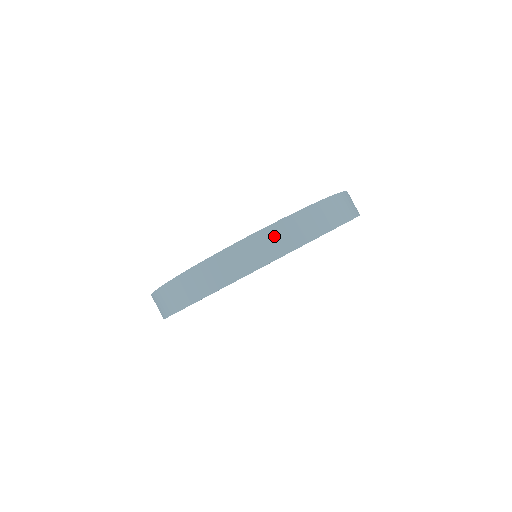
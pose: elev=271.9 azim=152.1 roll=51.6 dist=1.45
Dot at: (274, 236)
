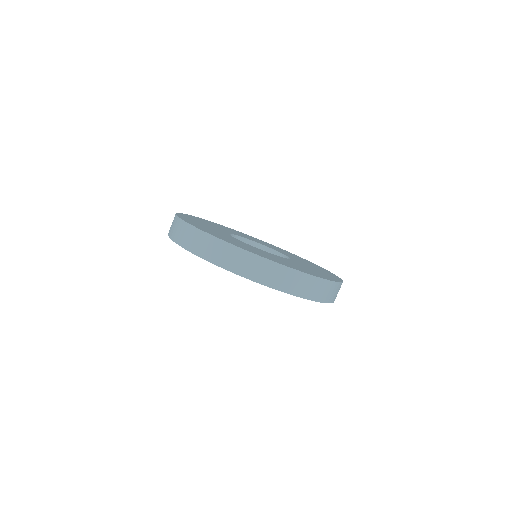
Dot at: (207, 243)
